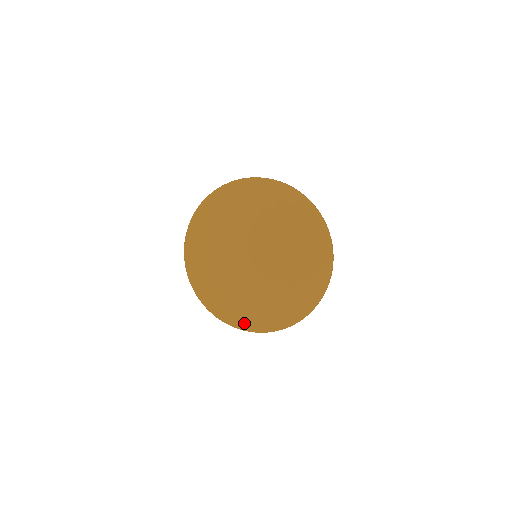
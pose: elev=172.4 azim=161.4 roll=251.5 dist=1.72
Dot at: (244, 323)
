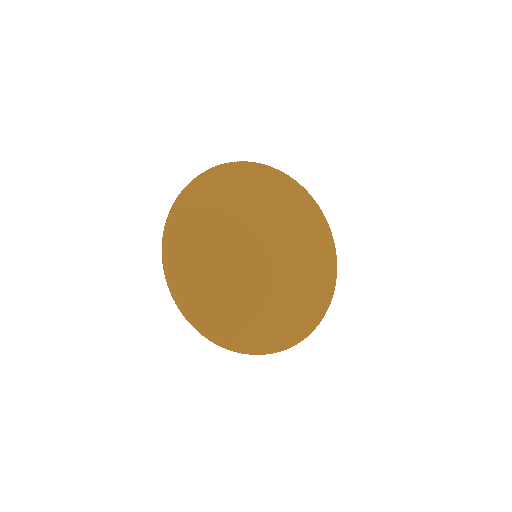
Dot at: (298, 331)
